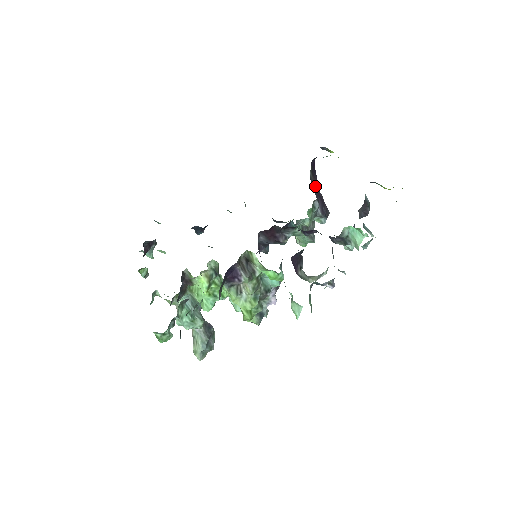
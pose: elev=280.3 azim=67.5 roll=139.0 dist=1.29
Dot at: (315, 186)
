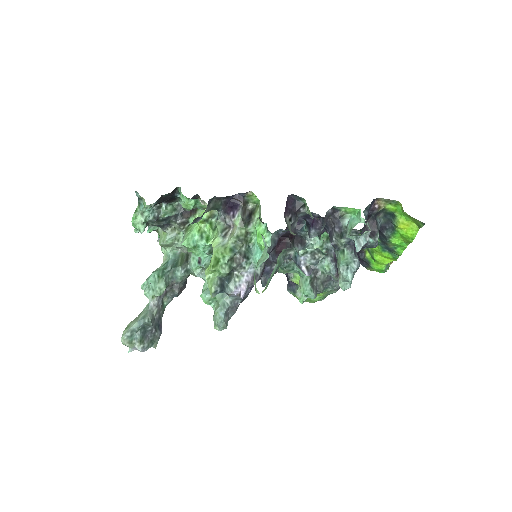
Dot at: occluded
